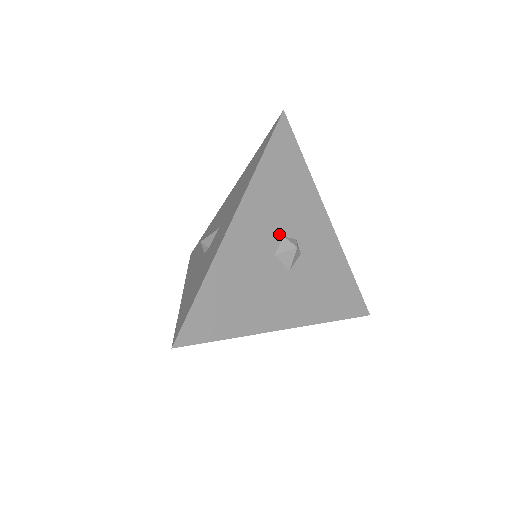
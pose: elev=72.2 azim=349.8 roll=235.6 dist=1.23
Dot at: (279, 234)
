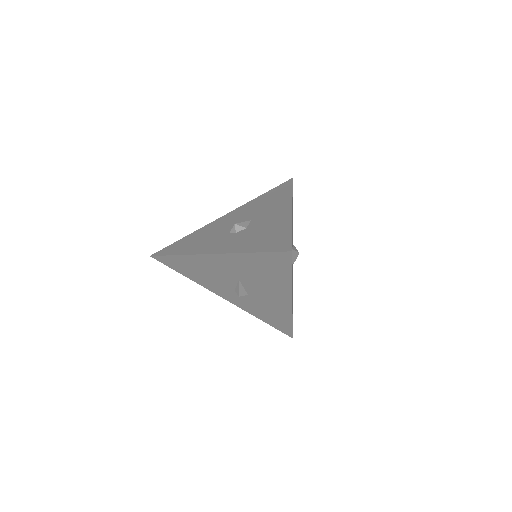
Dot at: occluded
